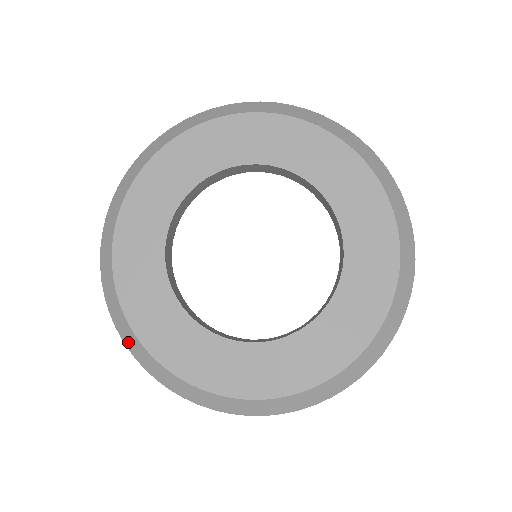
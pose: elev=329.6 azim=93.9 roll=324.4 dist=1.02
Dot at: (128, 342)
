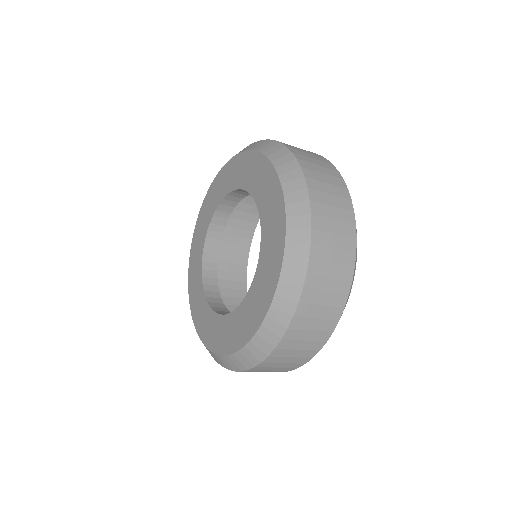
Dot at: occluded
